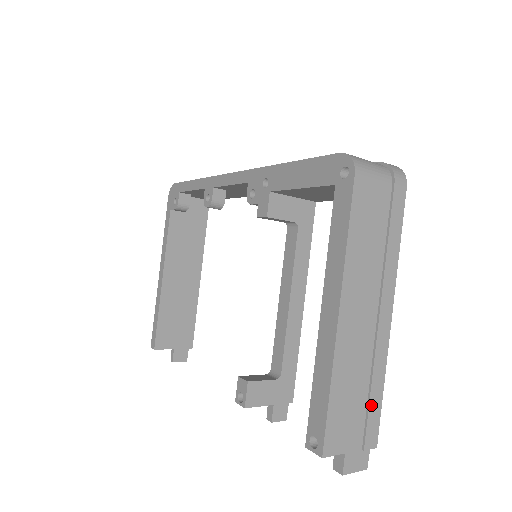
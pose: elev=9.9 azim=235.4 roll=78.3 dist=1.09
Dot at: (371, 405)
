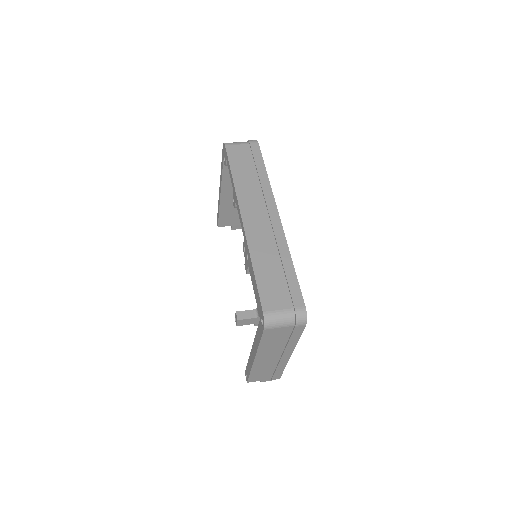
Dot at: (276, 373)
